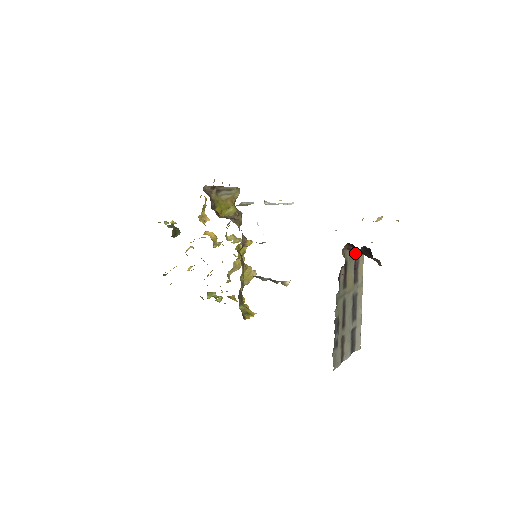
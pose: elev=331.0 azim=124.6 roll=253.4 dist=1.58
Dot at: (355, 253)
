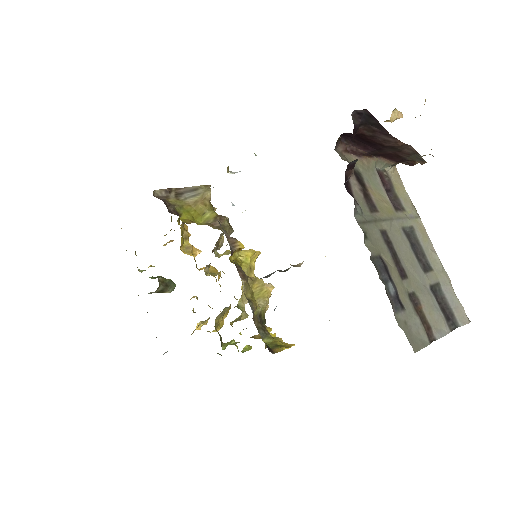
Dot at: (371, 161)
